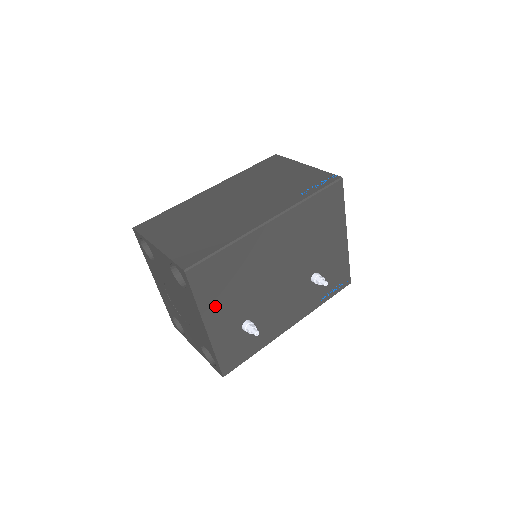
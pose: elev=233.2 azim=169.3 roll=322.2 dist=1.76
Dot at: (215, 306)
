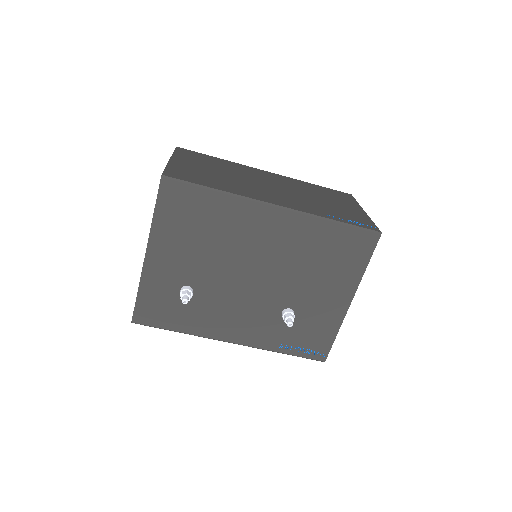
Dot at: (168, 240)
